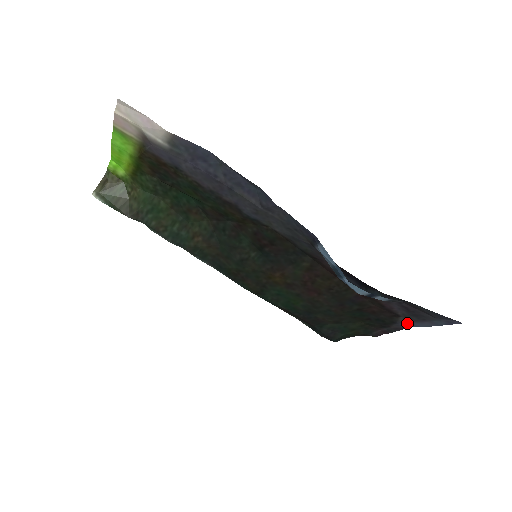
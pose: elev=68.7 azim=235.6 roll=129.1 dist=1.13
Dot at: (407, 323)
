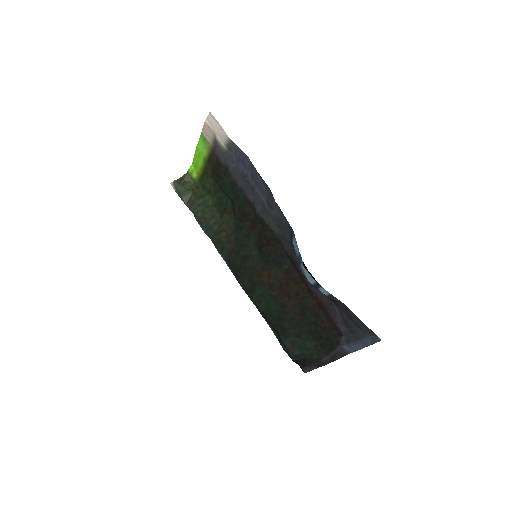
Dot at: (348, 346)
